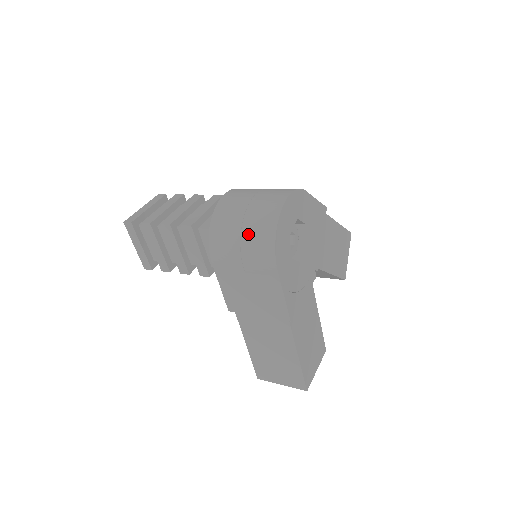
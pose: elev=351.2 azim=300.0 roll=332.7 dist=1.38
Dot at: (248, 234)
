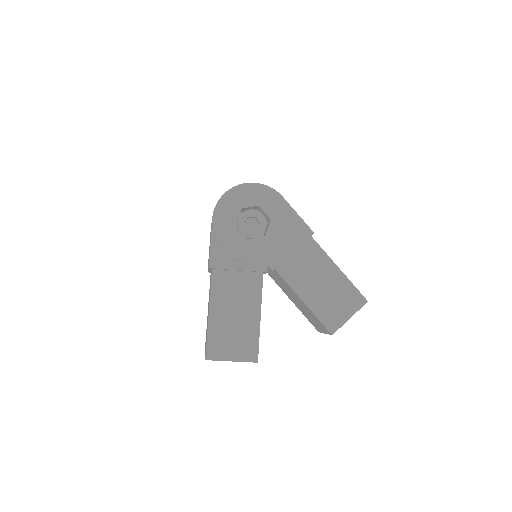
Dot at: occluded
